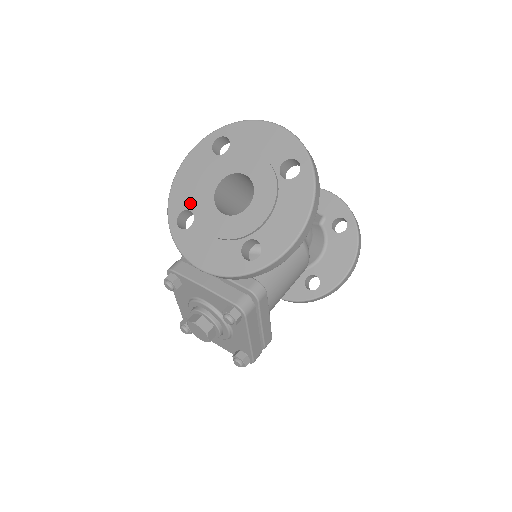
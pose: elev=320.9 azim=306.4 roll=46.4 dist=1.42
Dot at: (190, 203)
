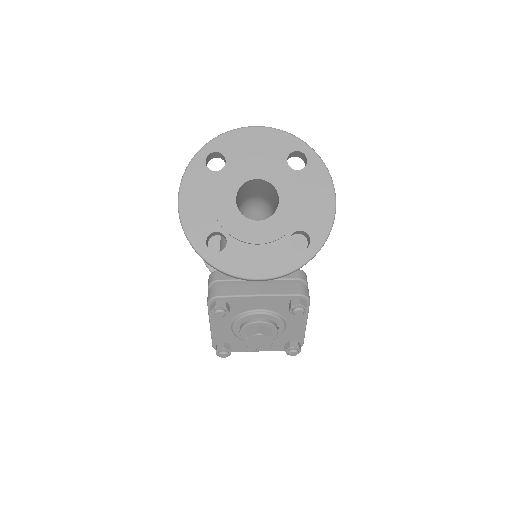
Dot at: (213, 225)
